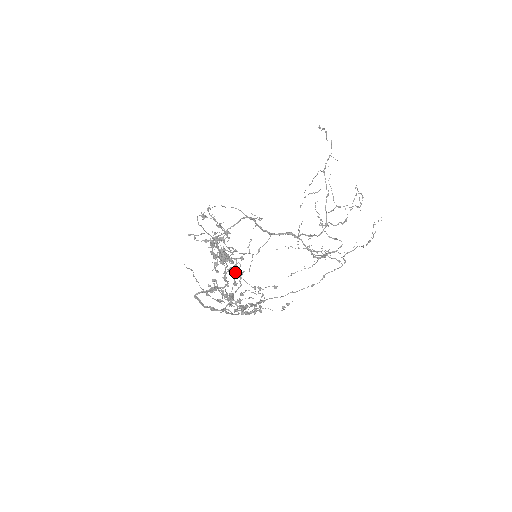
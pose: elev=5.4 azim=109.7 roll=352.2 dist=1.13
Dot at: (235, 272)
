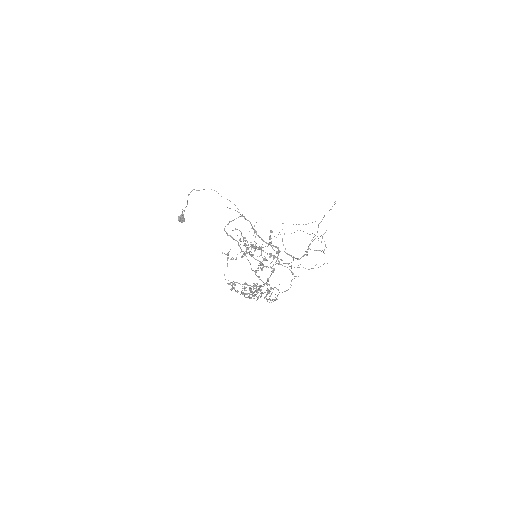
Dot at: occluded
